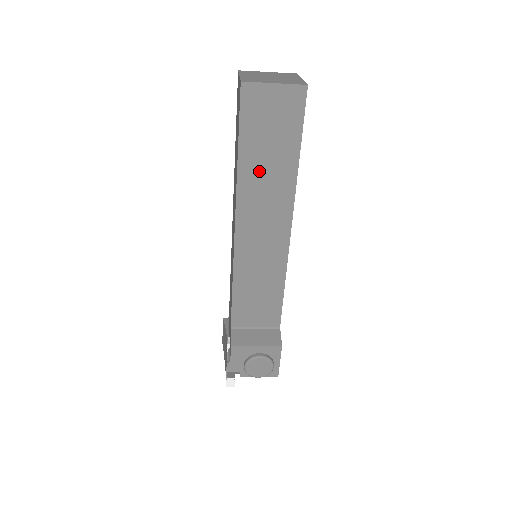
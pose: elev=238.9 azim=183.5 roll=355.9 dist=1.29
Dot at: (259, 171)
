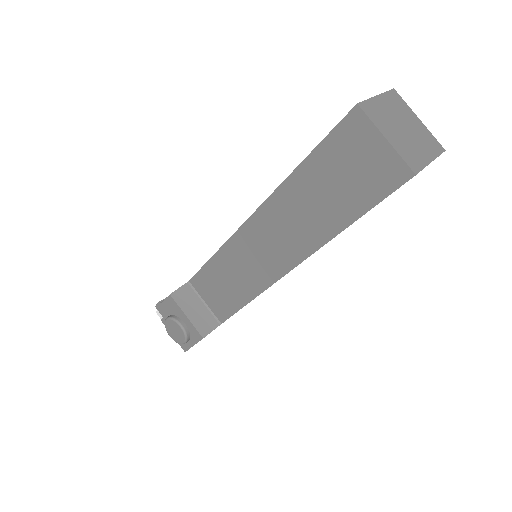
Dot at: (304, 198)
